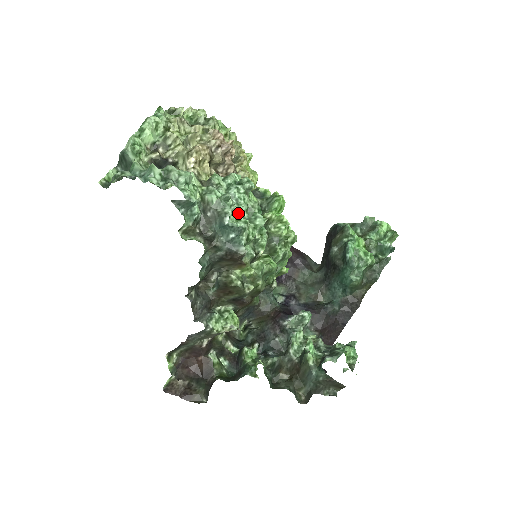
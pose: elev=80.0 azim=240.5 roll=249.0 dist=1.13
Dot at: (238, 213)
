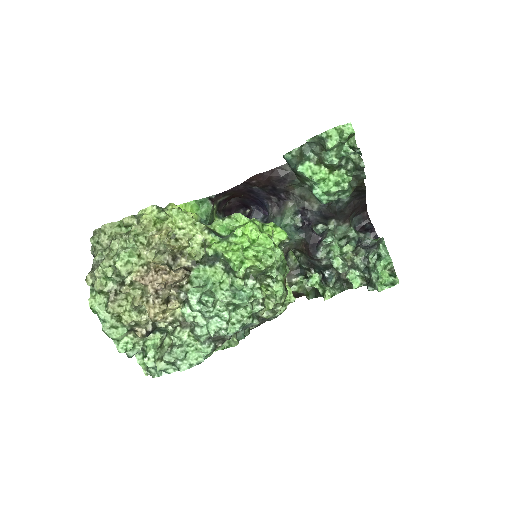
Dot at: (228, 322)
